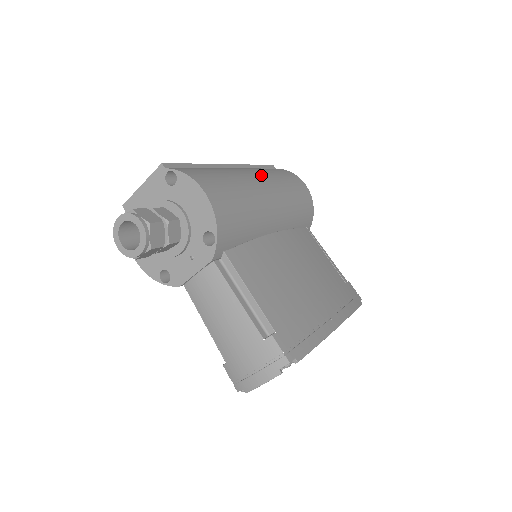
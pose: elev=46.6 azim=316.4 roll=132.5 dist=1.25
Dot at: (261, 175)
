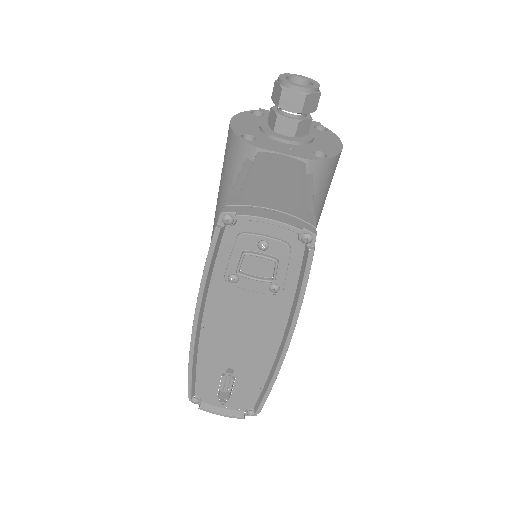
Dot at: occluded
